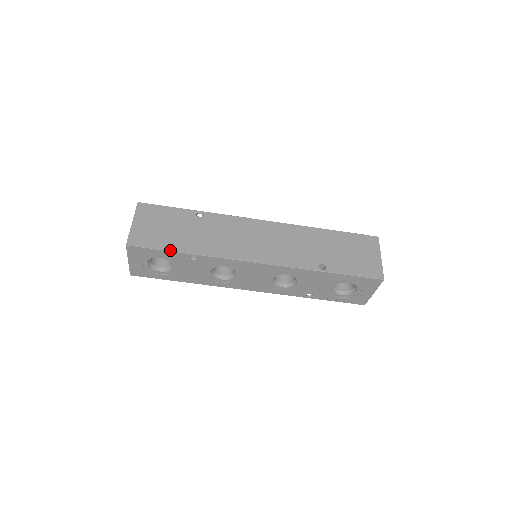
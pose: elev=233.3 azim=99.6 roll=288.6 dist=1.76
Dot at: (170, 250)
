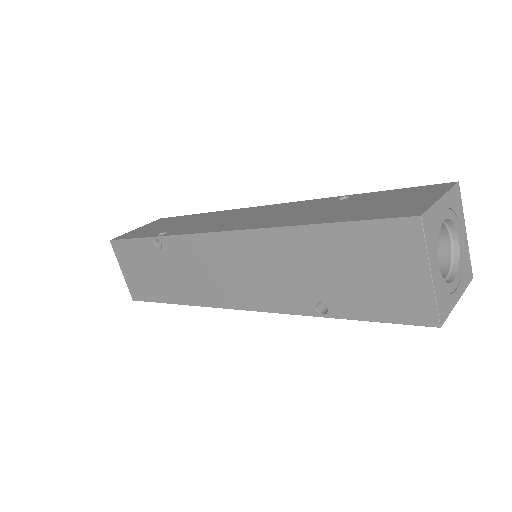
Dot at: (161, 302)
